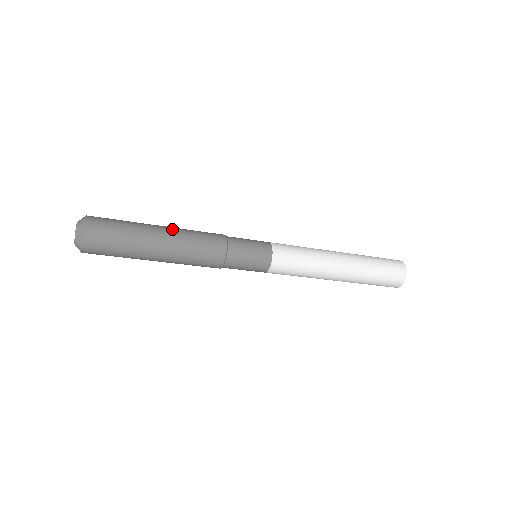
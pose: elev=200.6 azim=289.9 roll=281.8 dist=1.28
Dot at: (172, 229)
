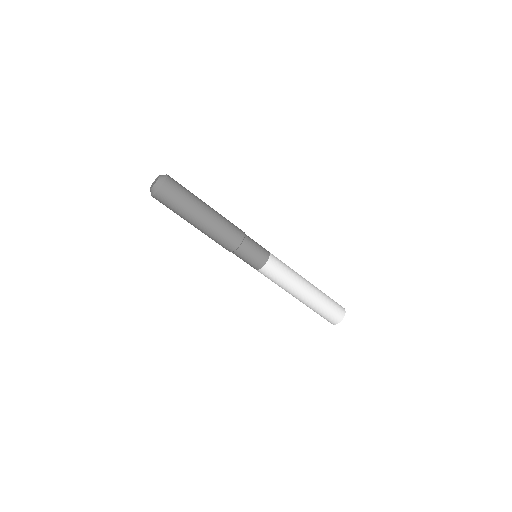
Dot at: occluded
